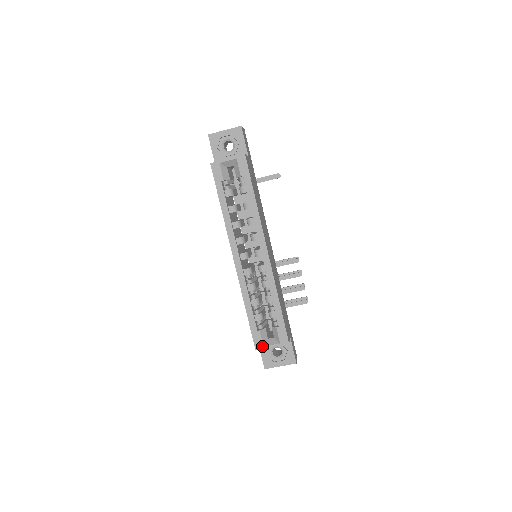
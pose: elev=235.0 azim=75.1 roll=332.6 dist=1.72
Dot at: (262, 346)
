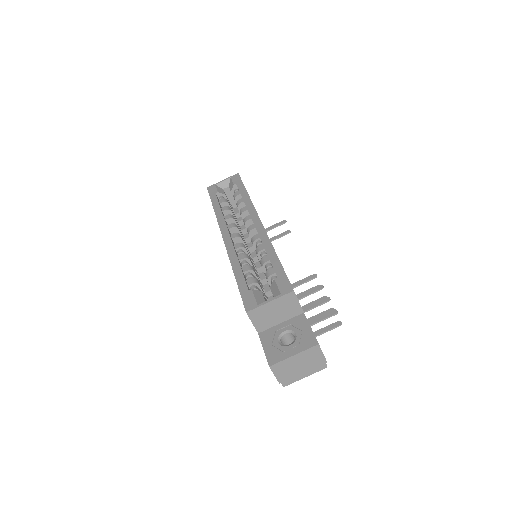
Dot at: (255, 305)
